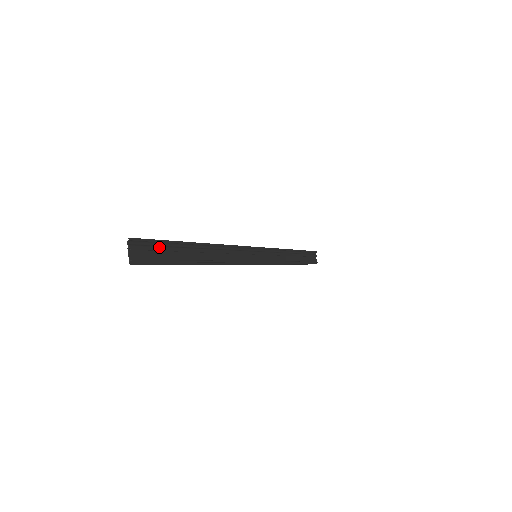
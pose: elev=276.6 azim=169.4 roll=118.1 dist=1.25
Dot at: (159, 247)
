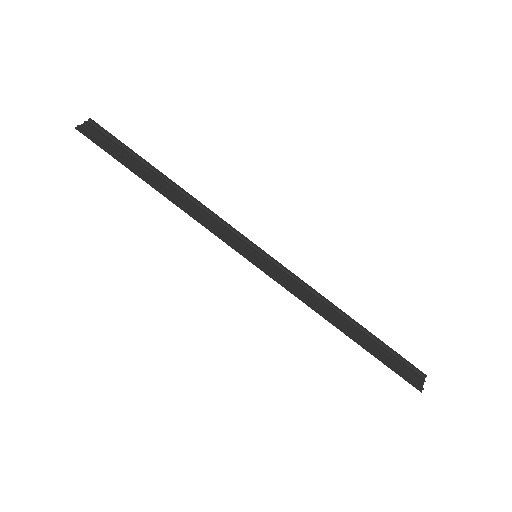
Dot at: (115, 143)
